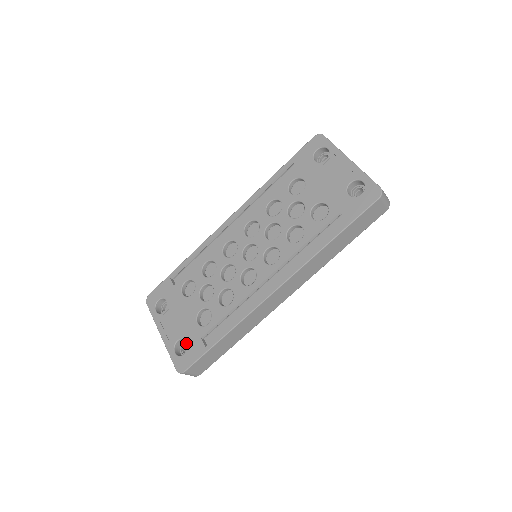
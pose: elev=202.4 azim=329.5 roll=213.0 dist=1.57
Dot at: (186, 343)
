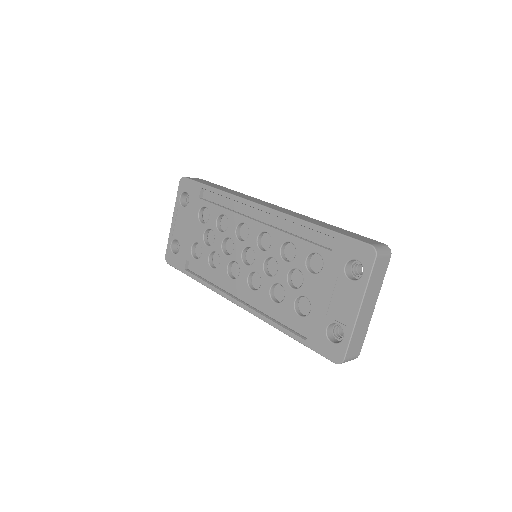
Dot at: occluded
